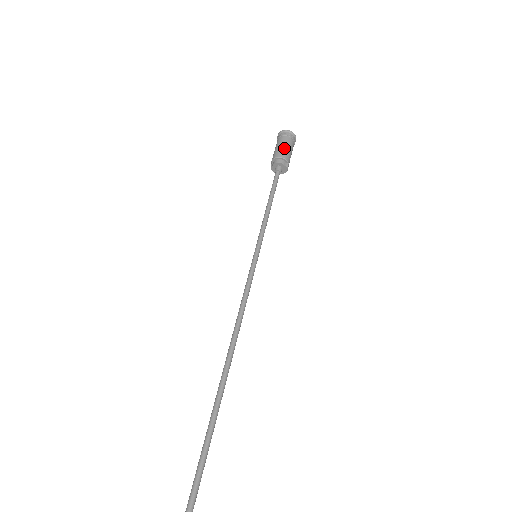
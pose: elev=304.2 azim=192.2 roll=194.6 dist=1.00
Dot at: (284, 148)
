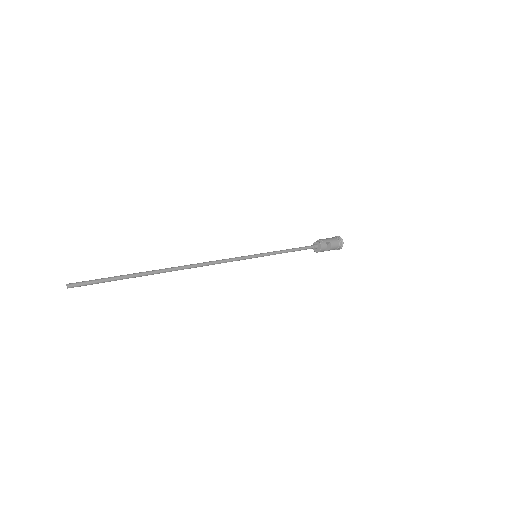
Dot at: occluded
